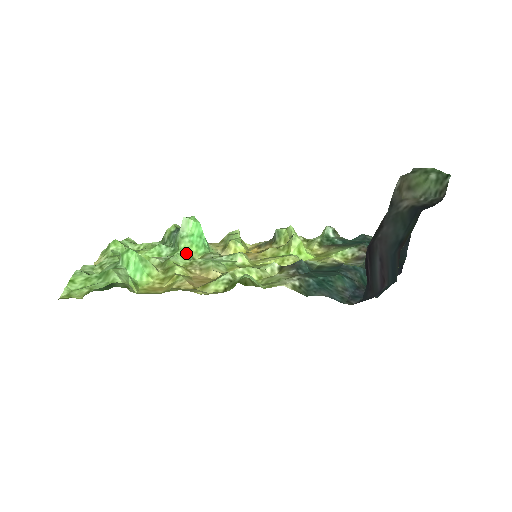
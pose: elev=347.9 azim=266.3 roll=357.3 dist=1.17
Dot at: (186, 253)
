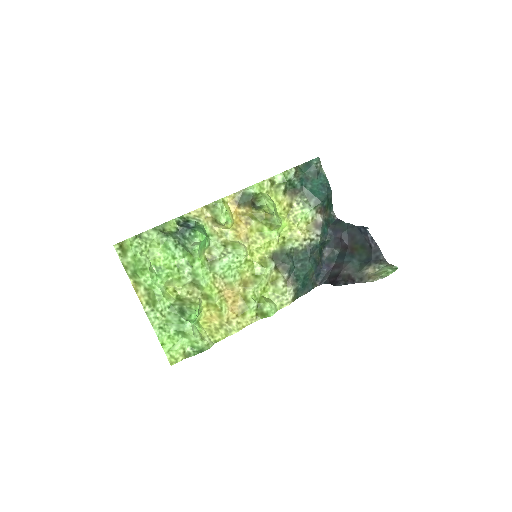
Dot at: (203, 264)
